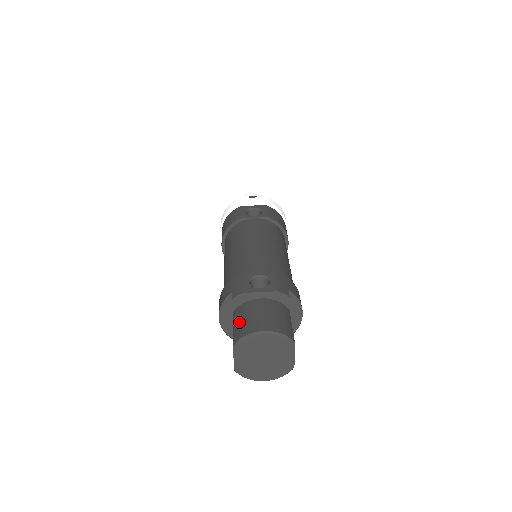
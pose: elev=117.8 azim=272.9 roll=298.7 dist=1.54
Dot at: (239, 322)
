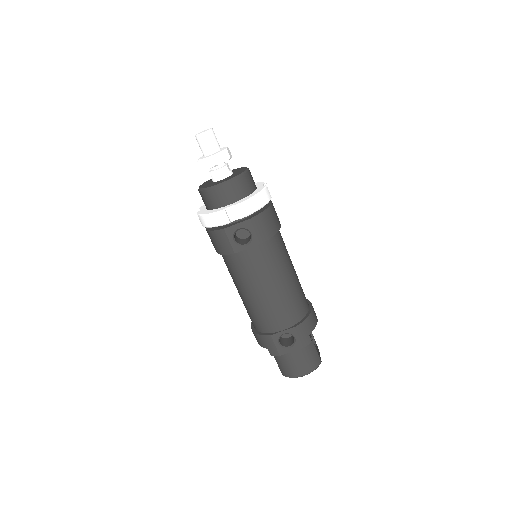
Dot at: (281, 365)
